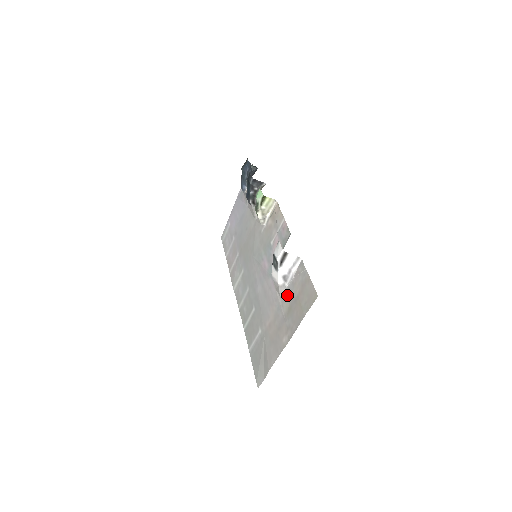
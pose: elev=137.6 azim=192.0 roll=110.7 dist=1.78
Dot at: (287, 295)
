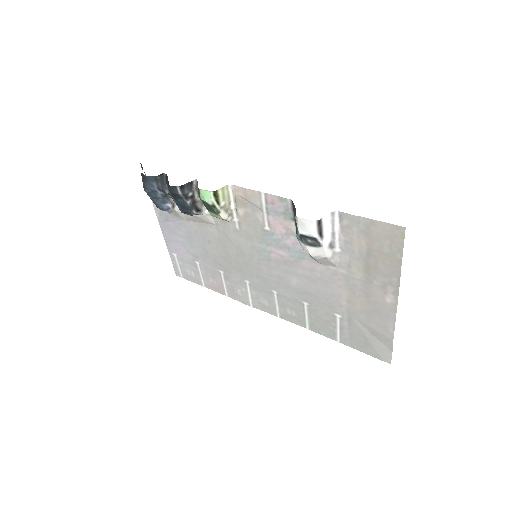
Dot at: (349, 259)
